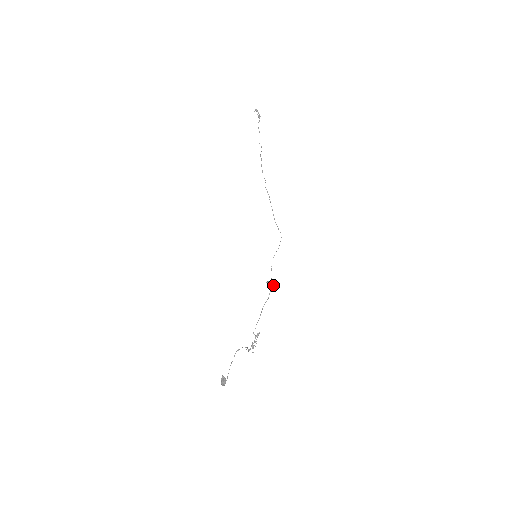
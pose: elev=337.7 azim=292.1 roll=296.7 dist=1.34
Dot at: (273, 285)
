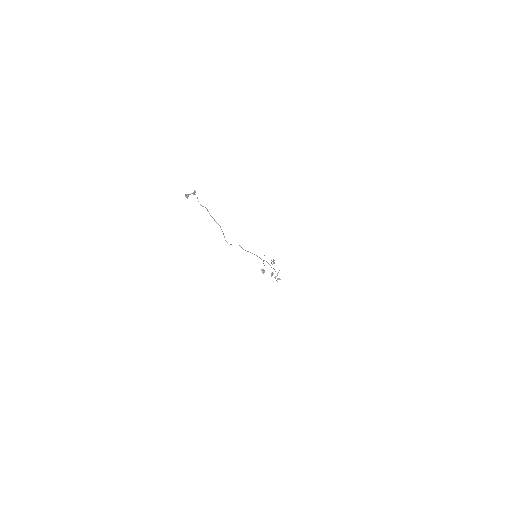
Dot at: occluded
